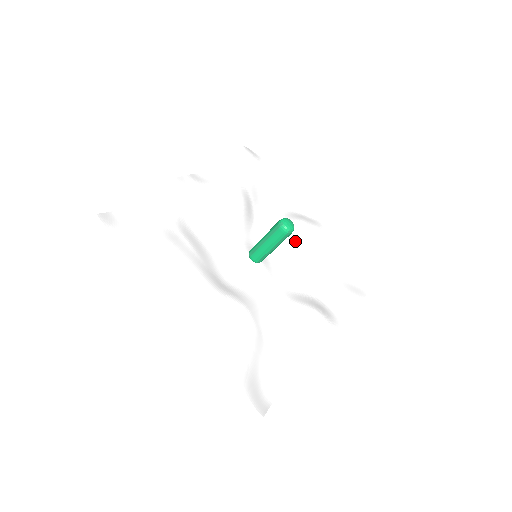
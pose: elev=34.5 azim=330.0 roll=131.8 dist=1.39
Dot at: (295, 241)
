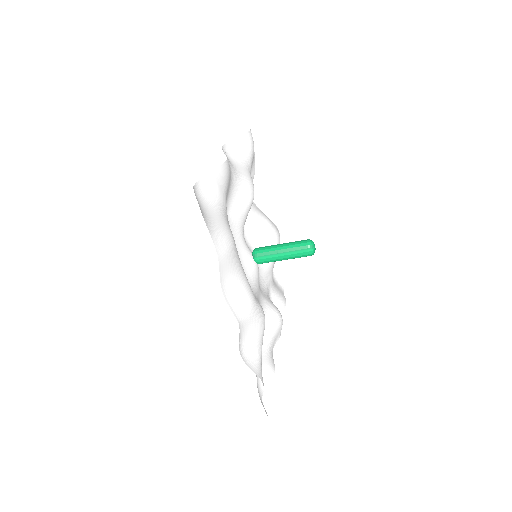
Dot at: (269, 242)
